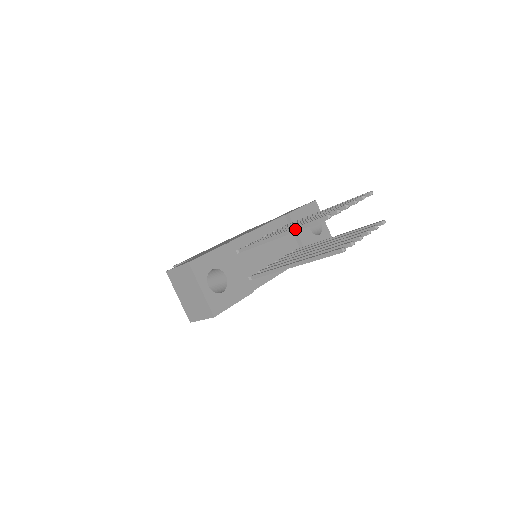
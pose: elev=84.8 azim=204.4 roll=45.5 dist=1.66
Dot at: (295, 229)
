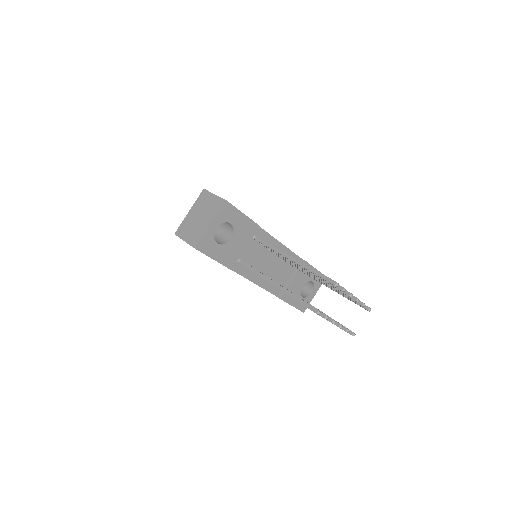
Dot at: (307, 267)
